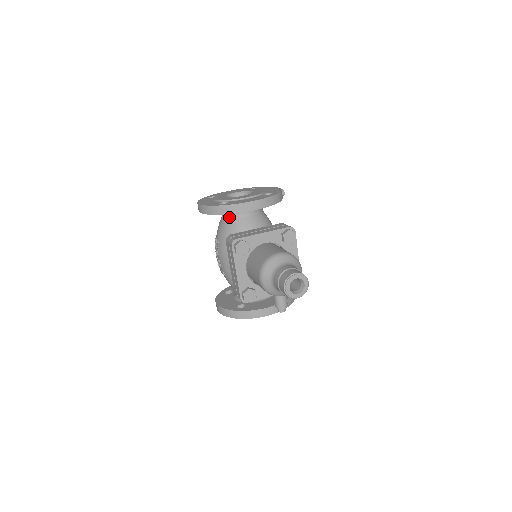
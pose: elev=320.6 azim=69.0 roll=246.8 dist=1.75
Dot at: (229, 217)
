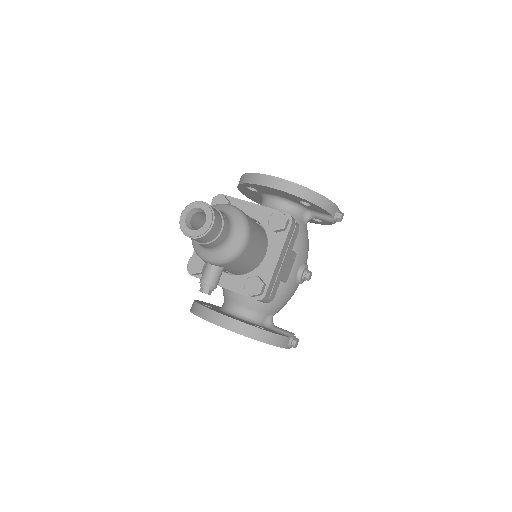
Dot at: occluded
